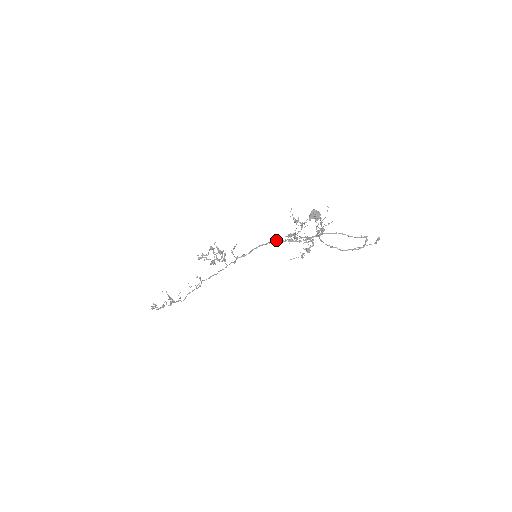
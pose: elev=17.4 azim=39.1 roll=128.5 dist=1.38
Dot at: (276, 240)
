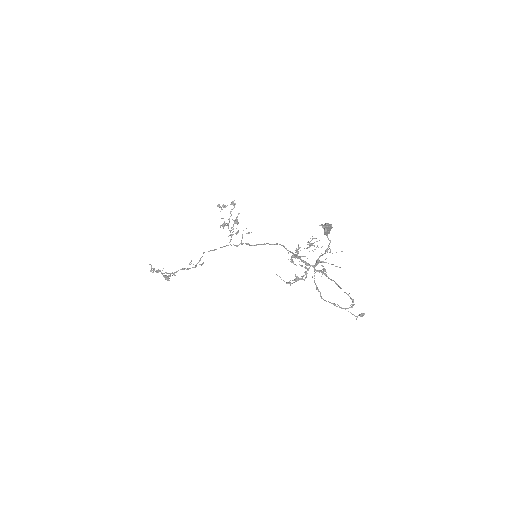
Dot at: occluded
